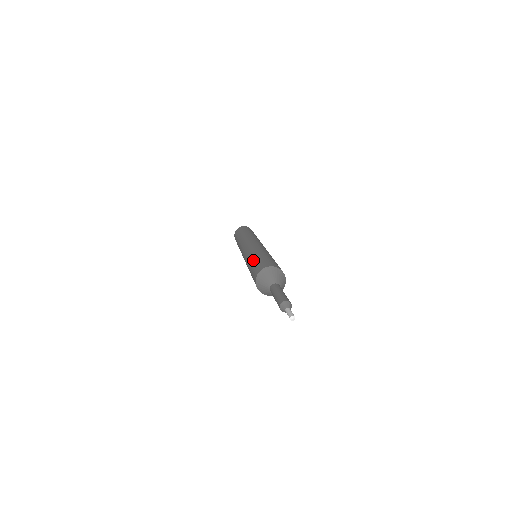
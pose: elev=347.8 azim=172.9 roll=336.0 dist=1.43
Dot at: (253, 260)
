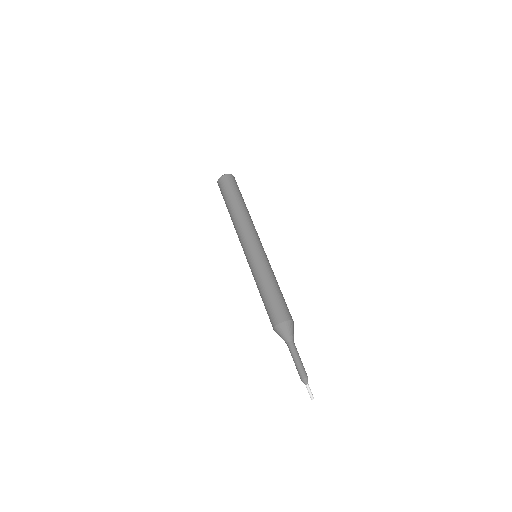
Dot at: (262, 296)
